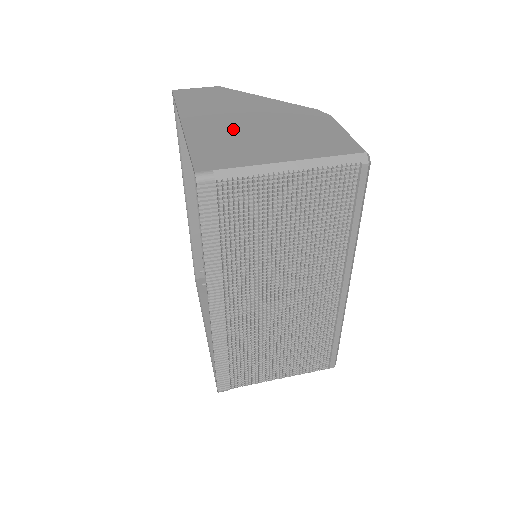
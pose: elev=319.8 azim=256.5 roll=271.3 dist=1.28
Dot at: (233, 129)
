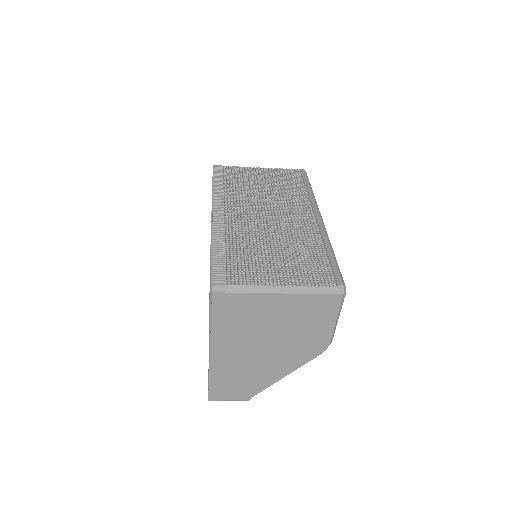
Dot at: occluded
